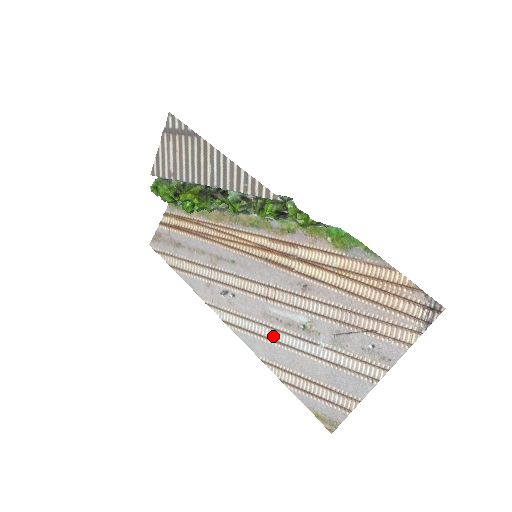
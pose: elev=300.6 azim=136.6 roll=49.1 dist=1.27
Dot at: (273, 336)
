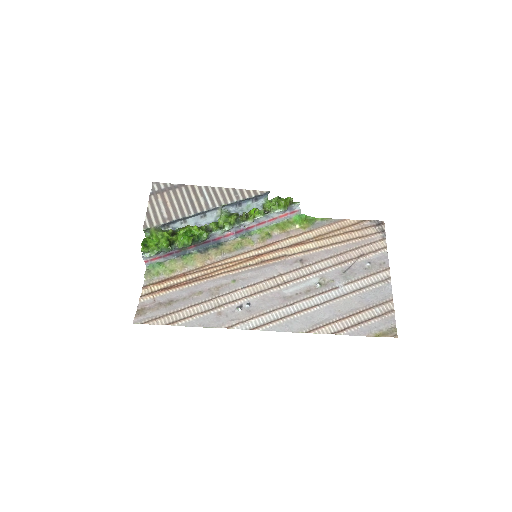
Dot at: (302, 307)
